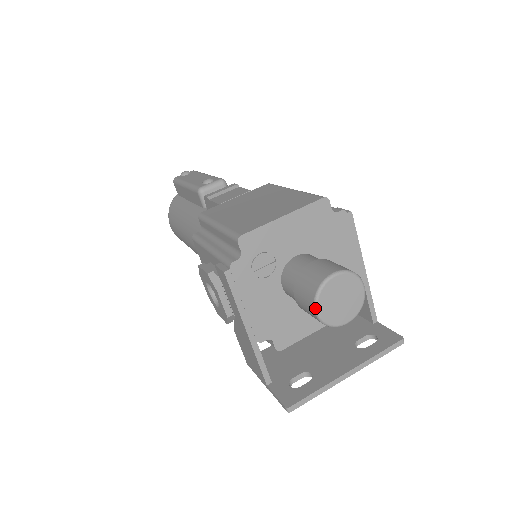
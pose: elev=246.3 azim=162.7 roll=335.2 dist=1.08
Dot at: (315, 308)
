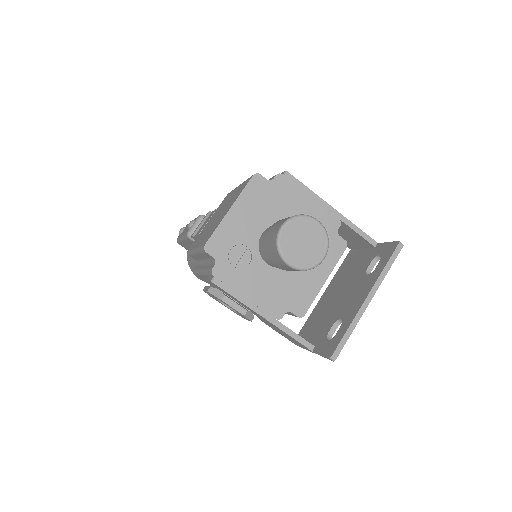
Dot at: (285, 262)
